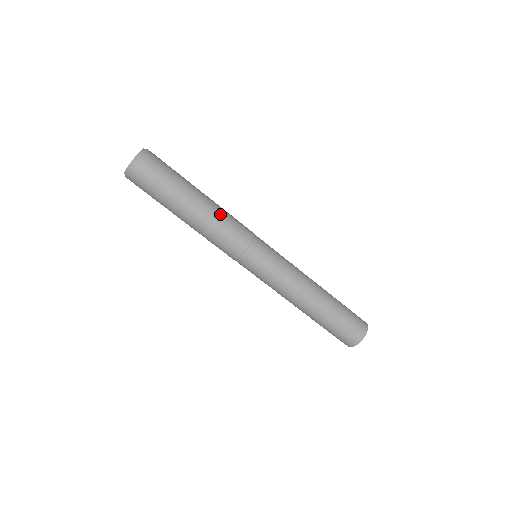
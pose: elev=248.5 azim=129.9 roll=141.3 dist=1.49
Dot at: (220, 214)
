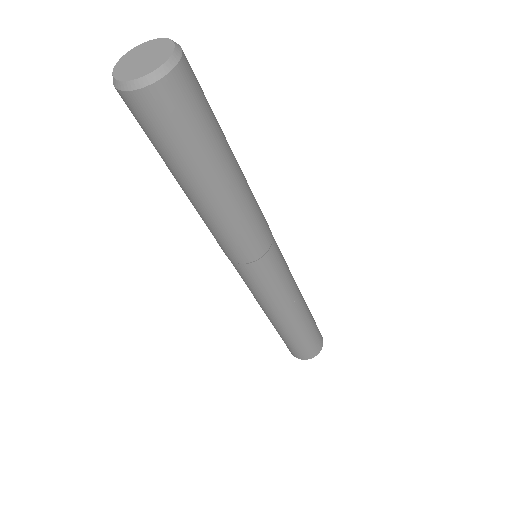
Dot at: (238, 217)
